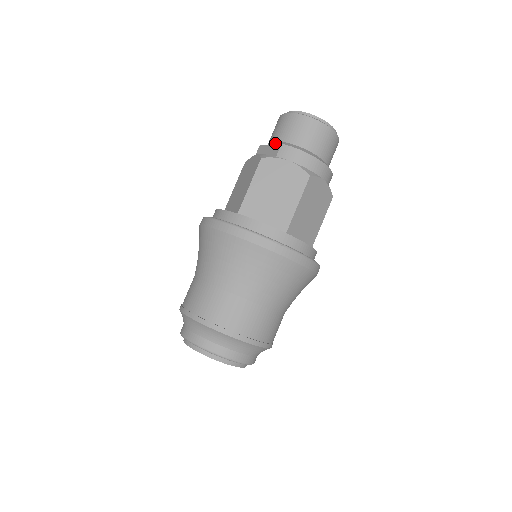
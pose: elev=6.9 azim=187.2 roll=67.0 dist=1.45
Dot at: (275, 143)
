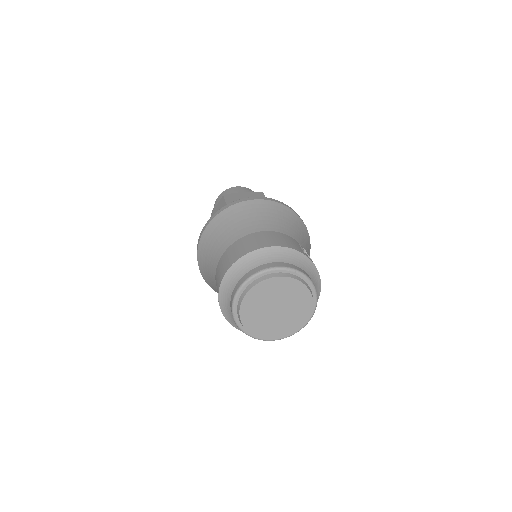
Dot at: occluded
